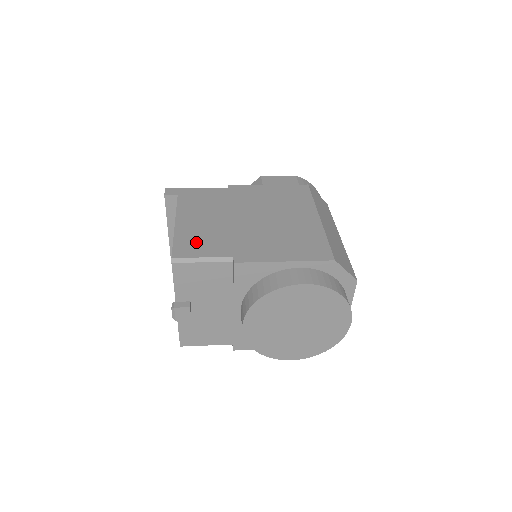
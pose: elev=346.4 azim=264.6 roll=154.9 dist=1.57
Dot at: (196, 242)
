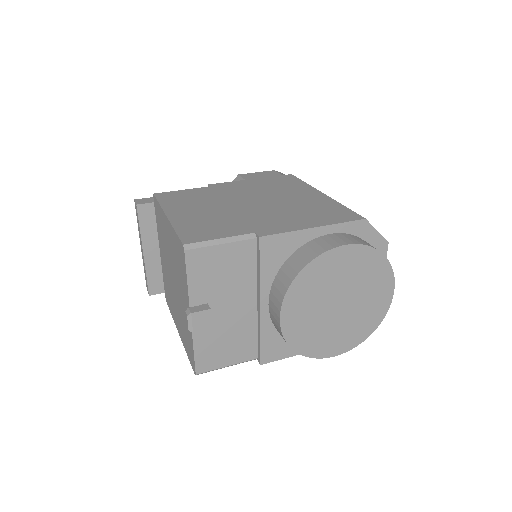
Dot at: (203, 228)
